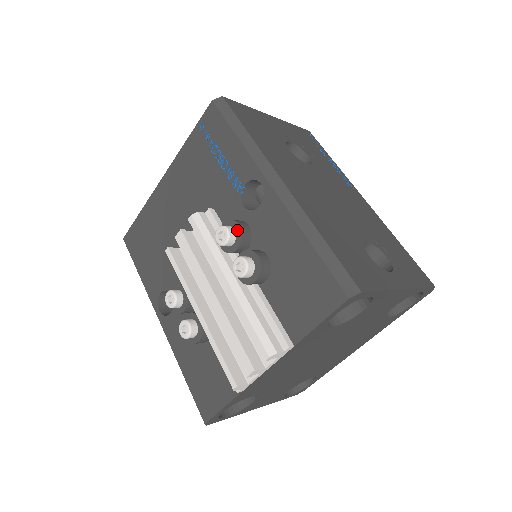
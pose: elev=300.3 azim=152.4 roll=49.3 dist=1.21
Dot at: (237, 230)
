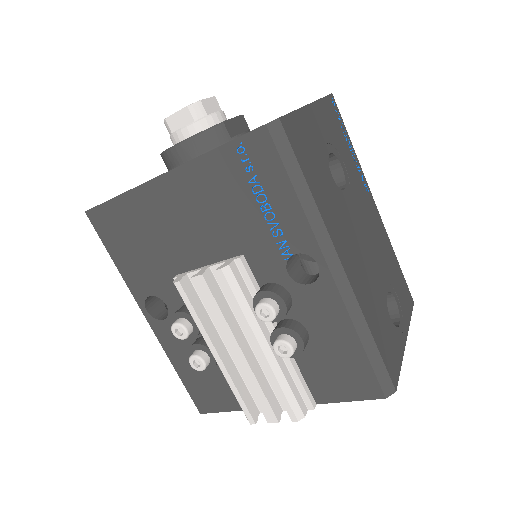
Dot at: (281, 307)
